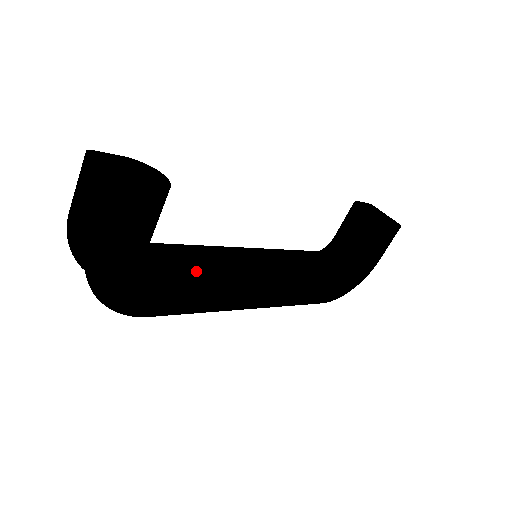
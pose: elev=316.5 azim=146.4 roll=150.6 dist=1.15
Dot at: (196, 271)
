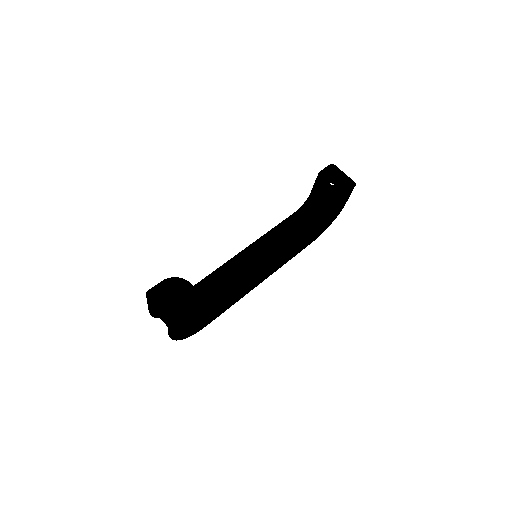
Dot at: (224, 297)
